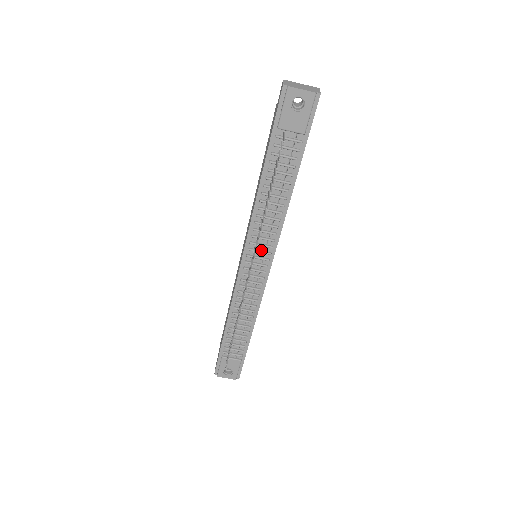
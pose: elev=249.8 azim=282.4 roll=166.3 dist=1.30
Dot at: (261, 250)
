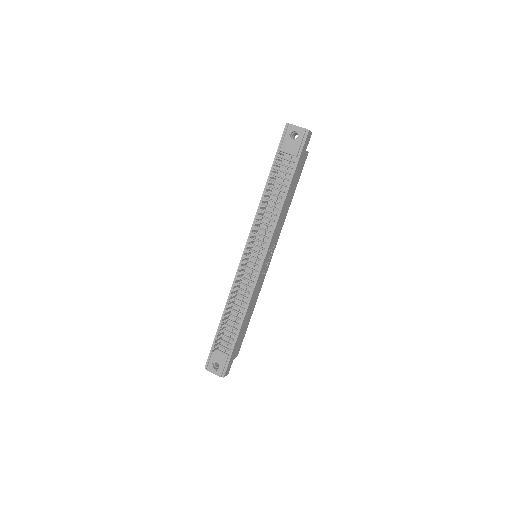
Dot at: (258, 245)
